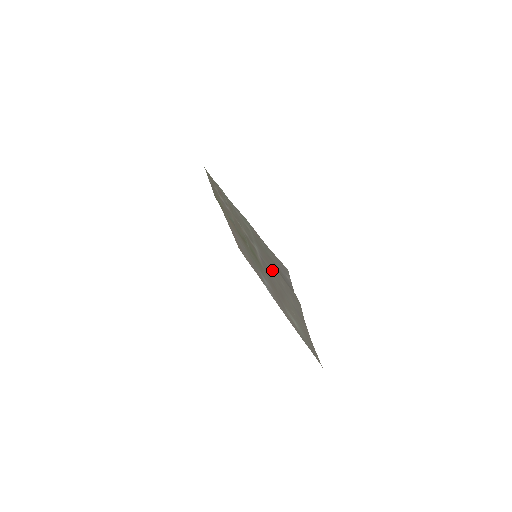
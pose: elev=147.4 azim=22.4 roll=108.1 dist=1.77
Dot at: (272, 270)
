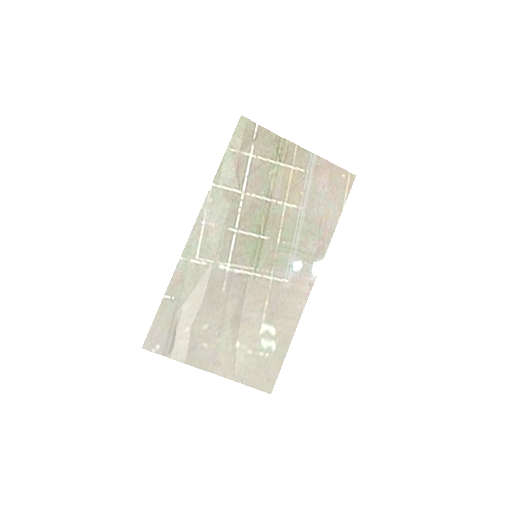
Dot at: (216, 302)
